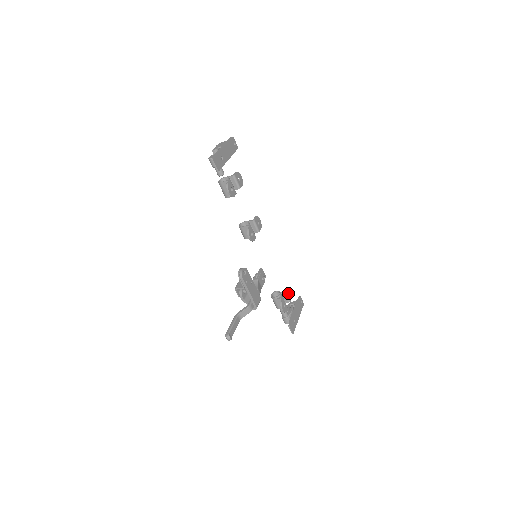
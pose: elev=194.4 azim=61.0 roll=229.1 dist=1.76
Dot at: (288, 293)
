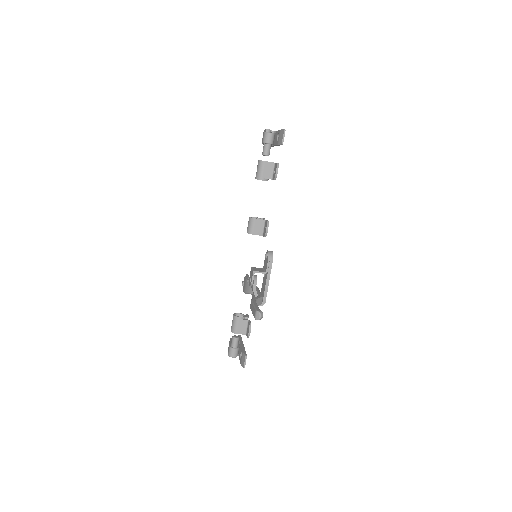
Dot at: occluded
